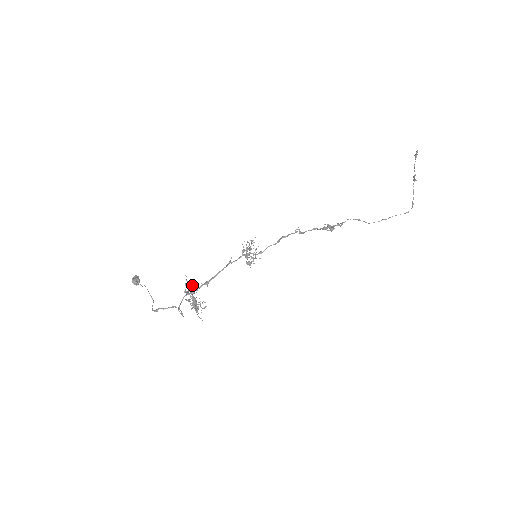
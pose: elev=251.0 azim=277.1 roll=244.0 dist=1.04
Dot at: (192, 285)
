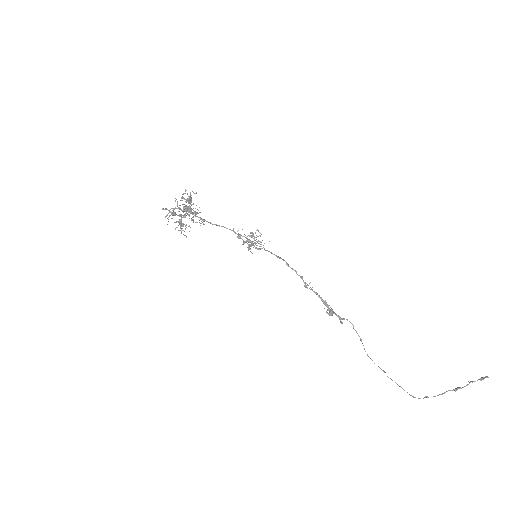
Dot at: (196, 212)
